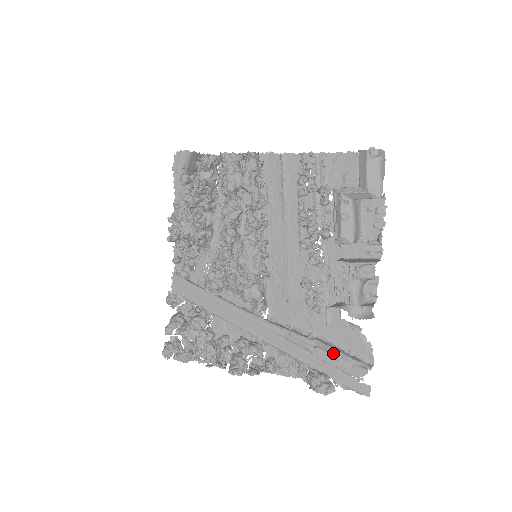
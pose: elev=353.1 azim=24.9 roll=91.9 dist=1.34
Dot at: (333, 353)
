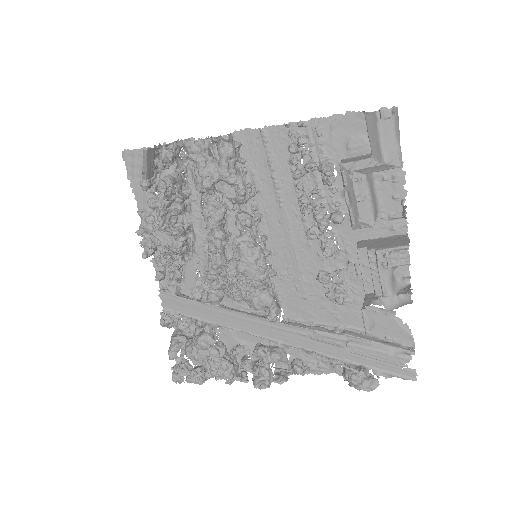
Dot at: (368, 345)
